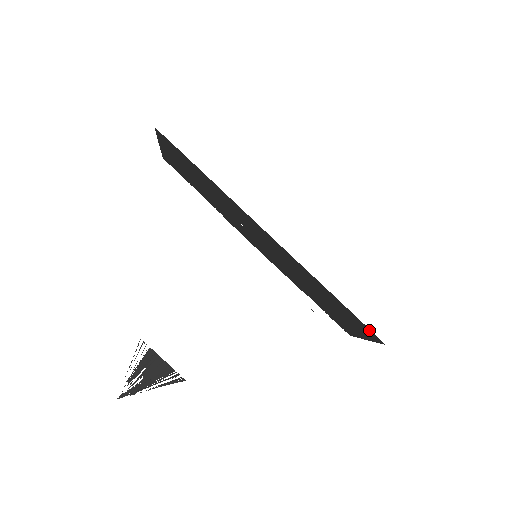
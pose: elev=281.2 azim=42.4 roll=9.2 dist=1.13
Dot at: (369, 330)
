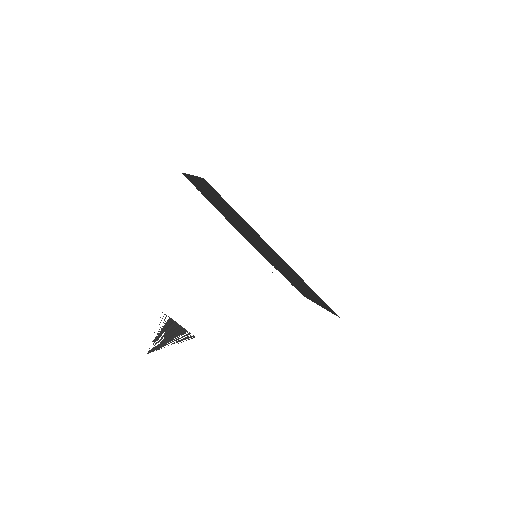
Dot at: (331, 309)
